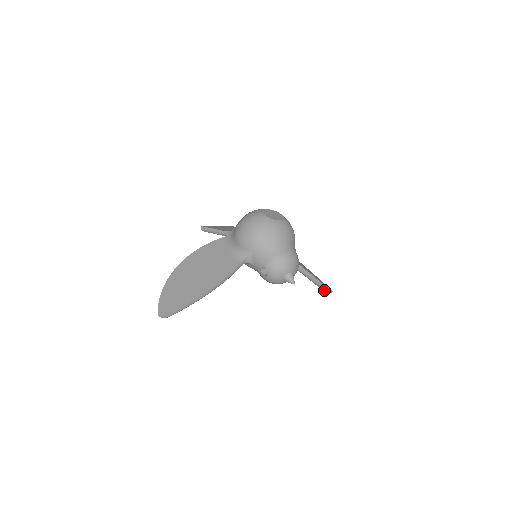
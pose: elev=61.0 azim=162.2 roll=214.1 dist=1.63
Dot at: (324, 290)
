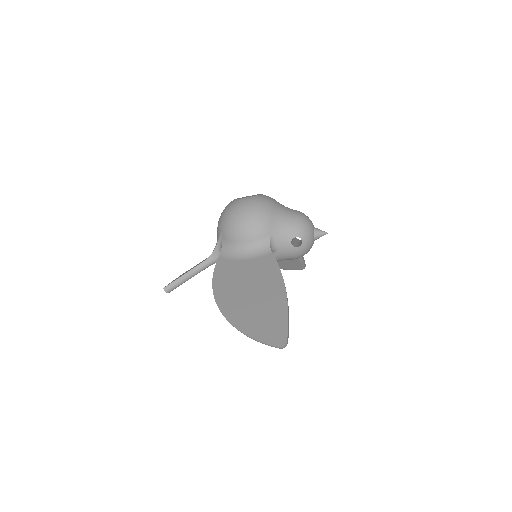
Dot at: (303, 265)
